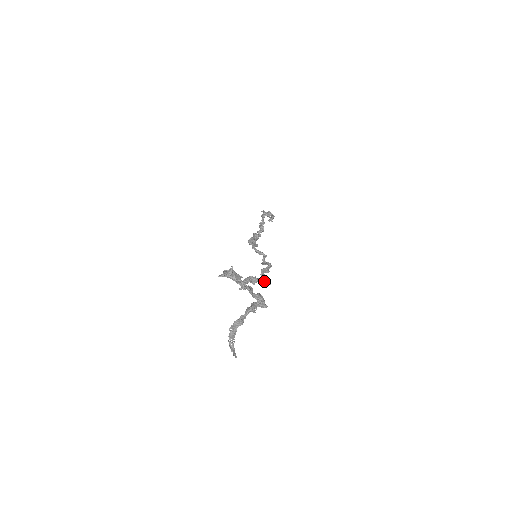
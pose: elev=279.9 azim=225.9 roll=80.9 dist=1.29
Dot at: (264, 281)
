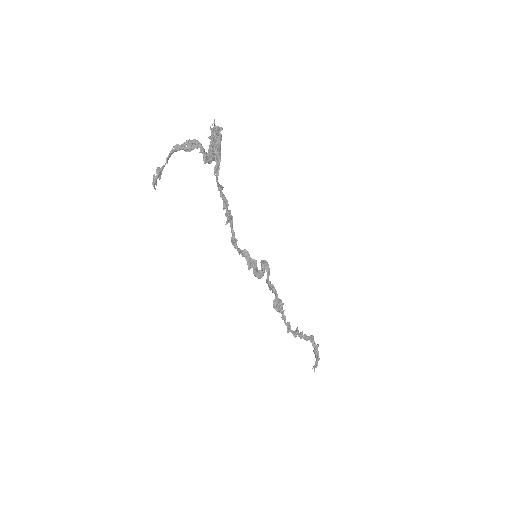
Dot at: occluded
